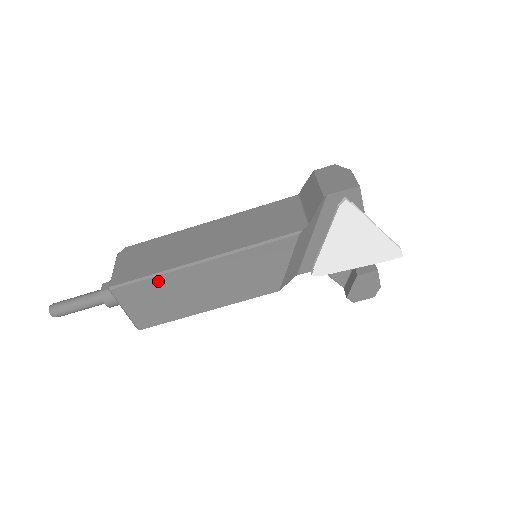
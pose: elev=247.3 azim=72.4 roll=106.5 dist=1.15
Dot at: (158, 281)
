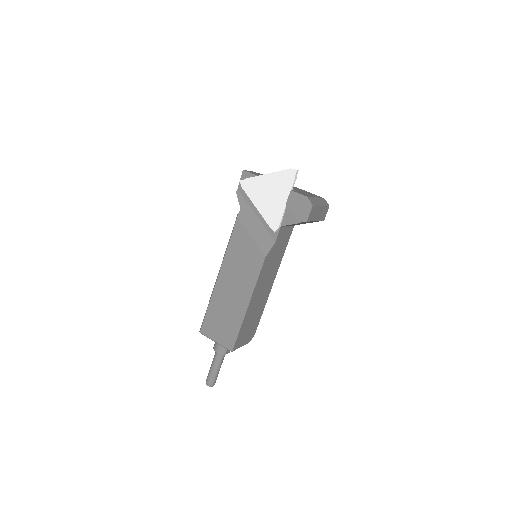
Dot at: (212, 307)
